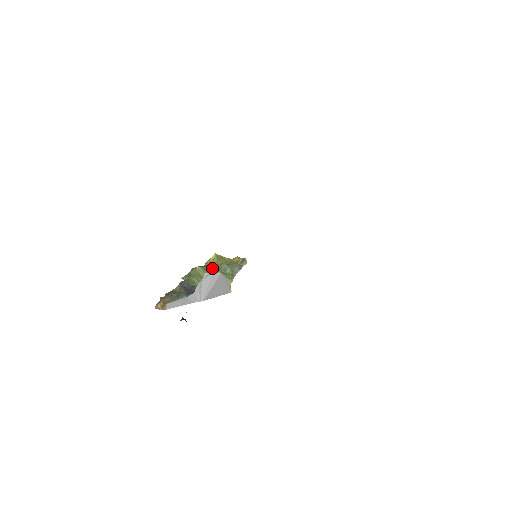
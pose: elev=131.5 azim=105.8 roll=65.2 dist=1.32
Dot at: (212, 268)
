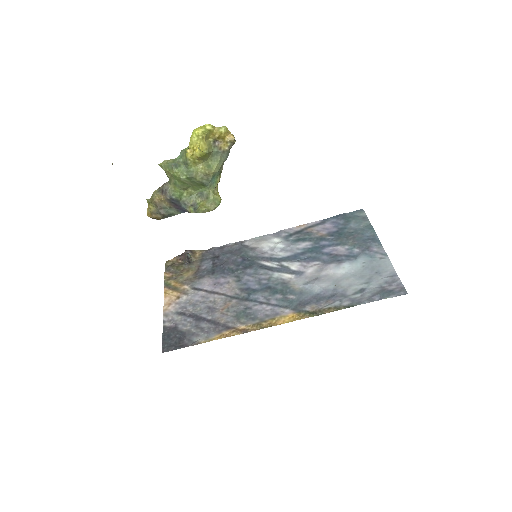
Dot at: (200, 181)
